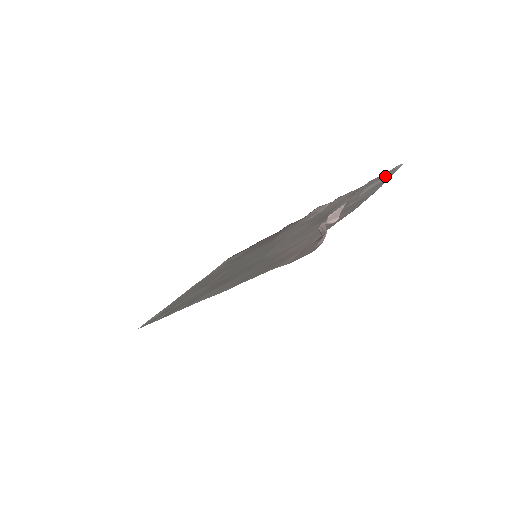
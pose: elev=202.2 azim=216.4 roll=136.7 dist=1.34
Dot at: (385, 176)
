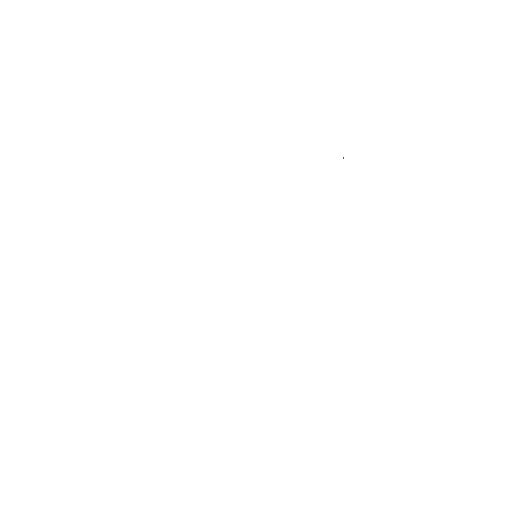
Dot at: occluded
